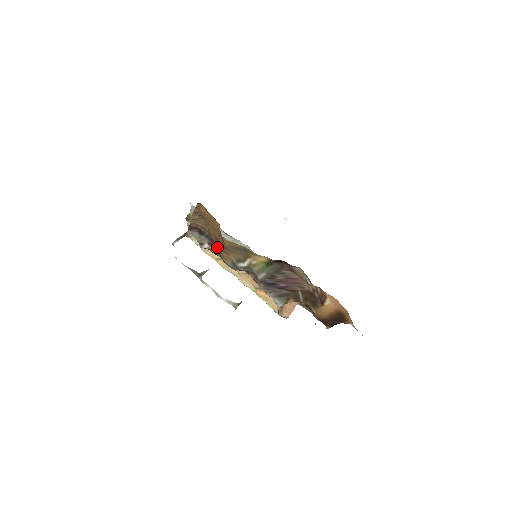
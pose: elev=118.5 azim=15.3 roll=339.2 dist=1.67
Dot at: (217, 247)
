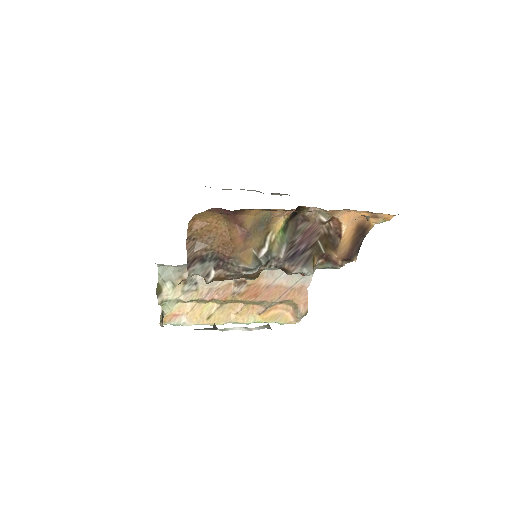
Dot at: (232, 252)
